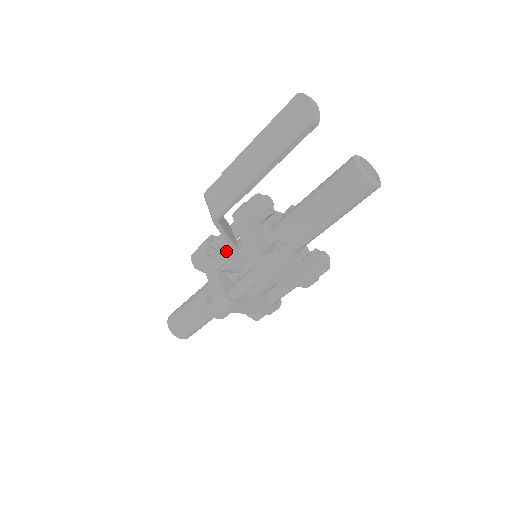
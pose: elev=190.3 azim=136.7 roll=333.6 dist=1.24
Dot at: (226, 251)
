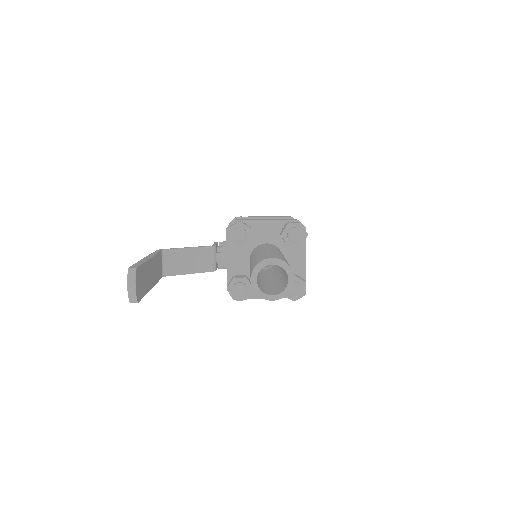
Dot at: occluded
